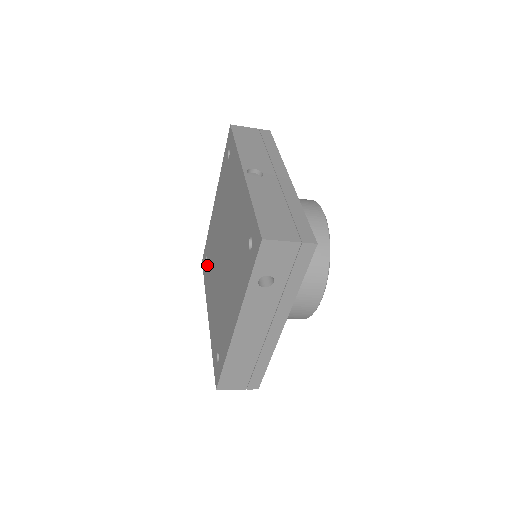
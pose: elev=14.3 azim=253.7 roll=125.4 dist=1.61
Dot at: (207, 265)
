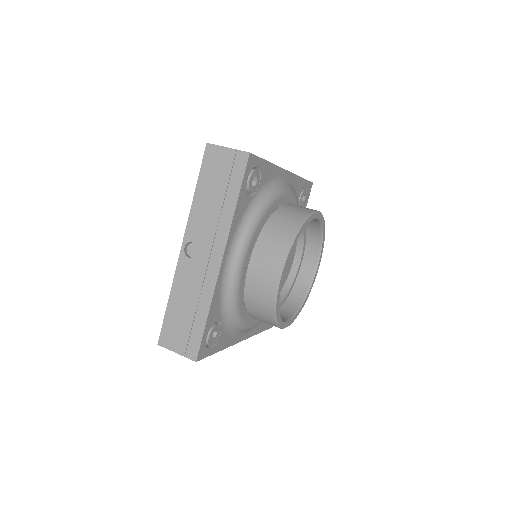
Dot at: occluded
